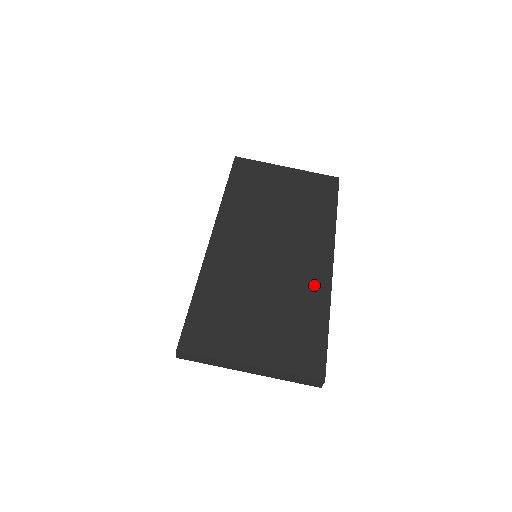
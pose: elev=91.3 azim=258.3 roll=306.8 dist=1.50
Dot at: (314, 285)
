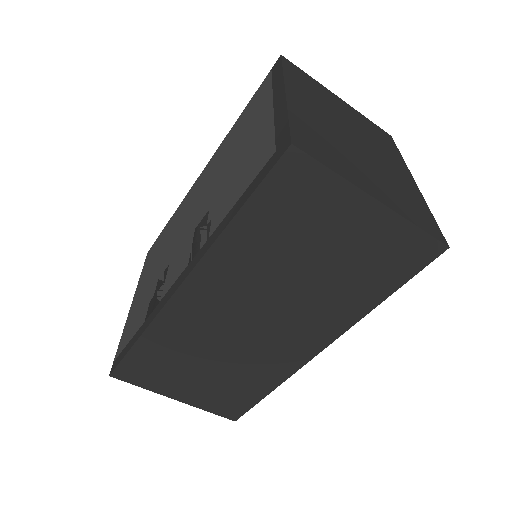
Dot at: (279, 365)
